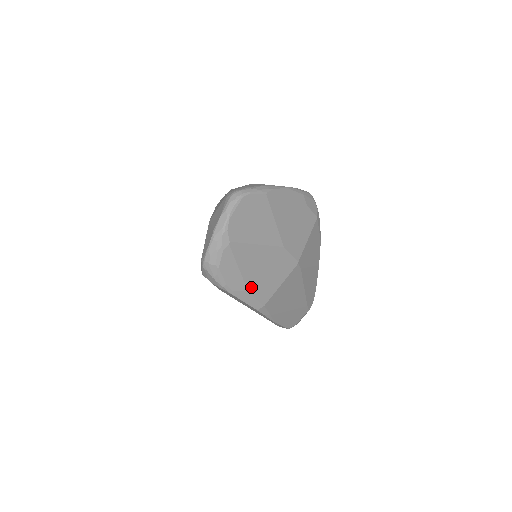
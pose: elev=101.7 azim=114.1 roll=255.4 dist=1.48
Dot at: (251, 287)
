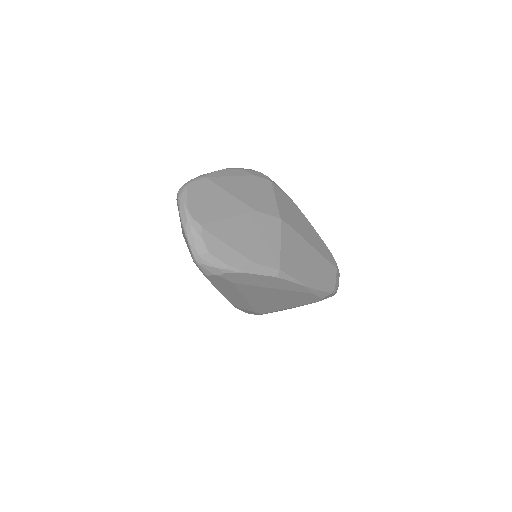
Dot at: (253, 257)
